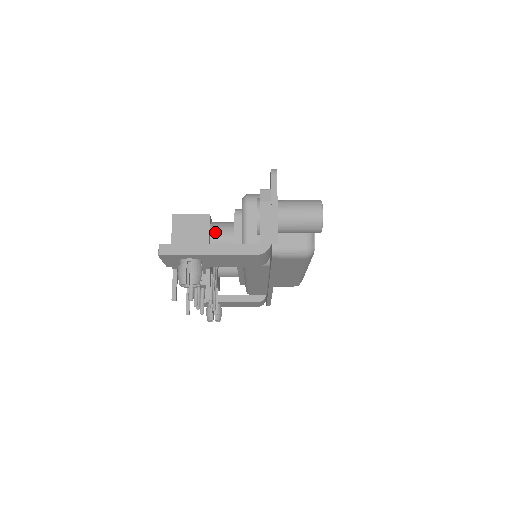
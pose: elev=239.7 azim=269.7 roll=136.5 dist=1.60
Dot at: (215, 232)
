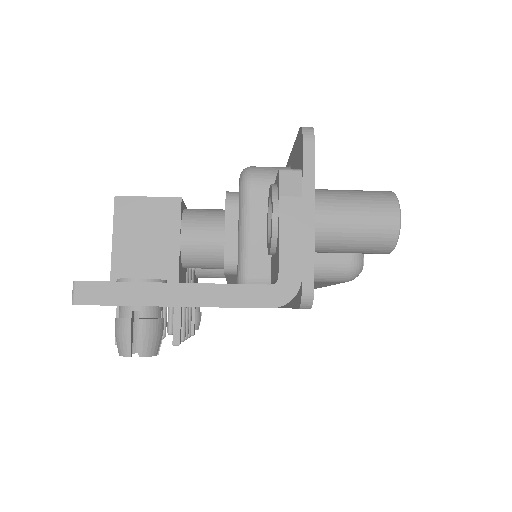
Dot at: (190, 230)
